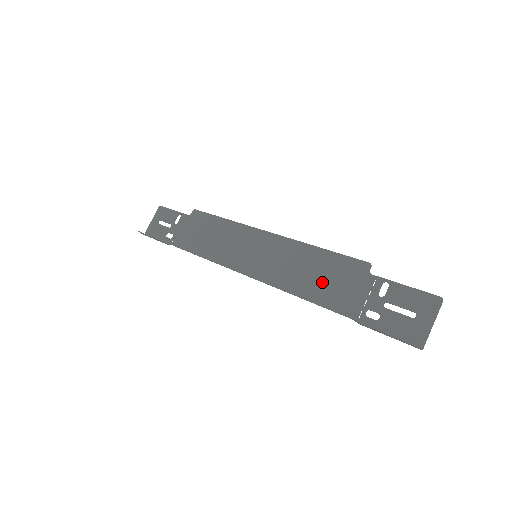
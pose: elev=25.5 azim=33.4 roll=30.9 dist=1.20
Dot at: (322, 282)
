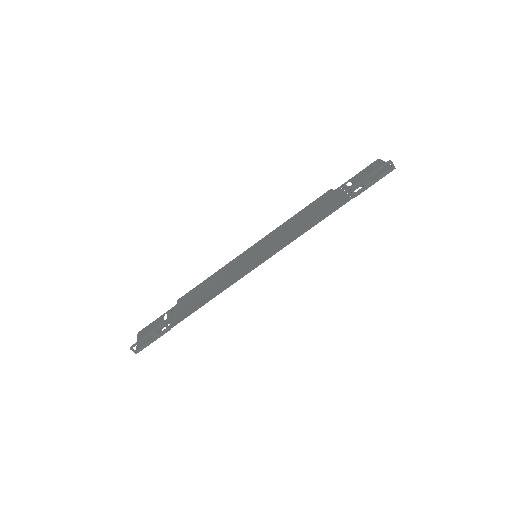
Dot at: (313, 215)
